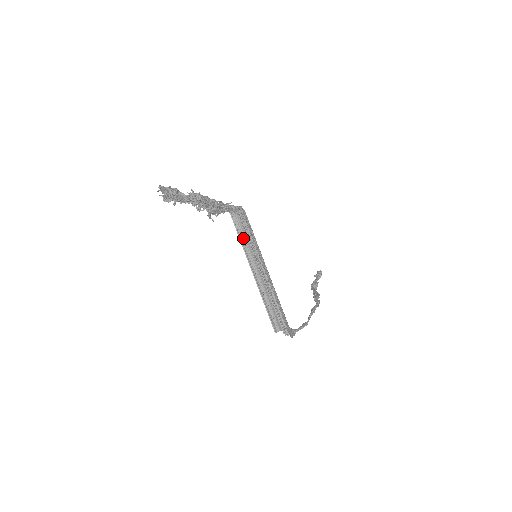
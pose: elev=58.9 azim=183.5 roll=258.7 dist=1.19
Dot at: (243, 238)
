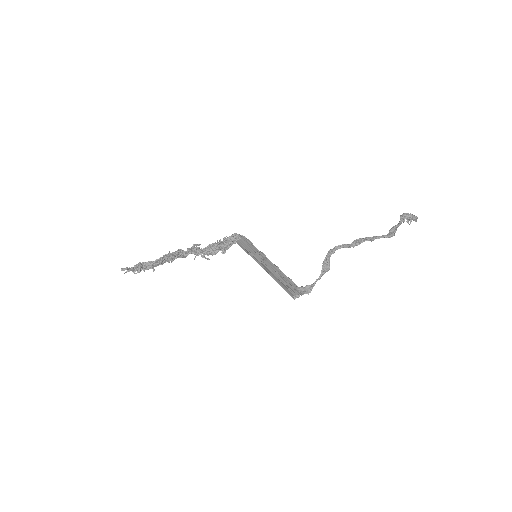
Dot at: (247, 252)
